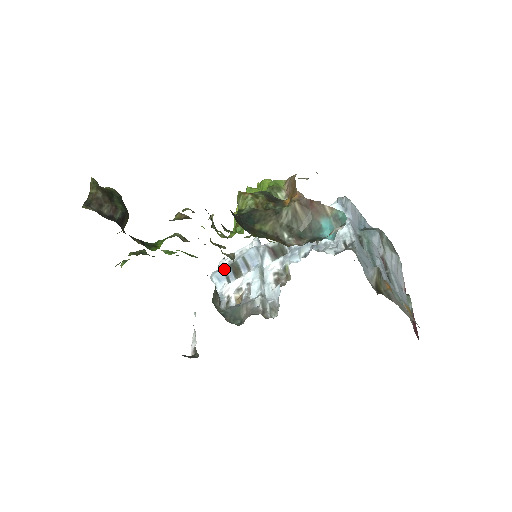
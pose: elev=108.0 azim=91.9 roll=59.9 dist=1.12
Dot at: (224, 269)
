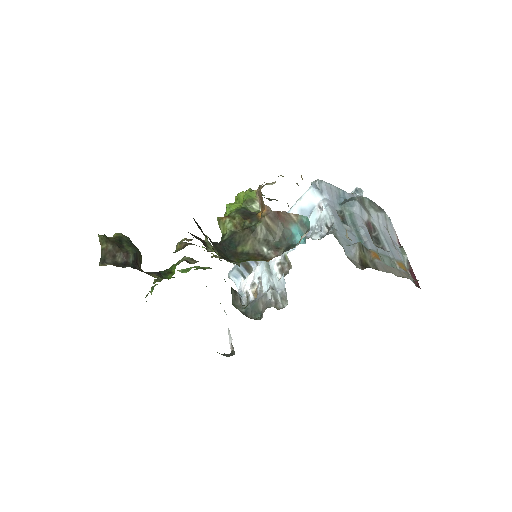
Dot at: (237, 268)
